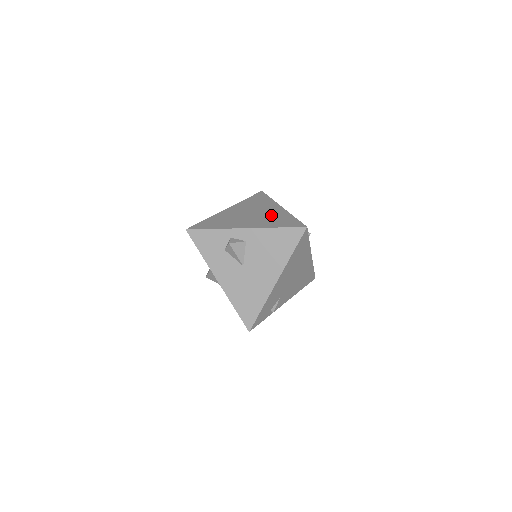
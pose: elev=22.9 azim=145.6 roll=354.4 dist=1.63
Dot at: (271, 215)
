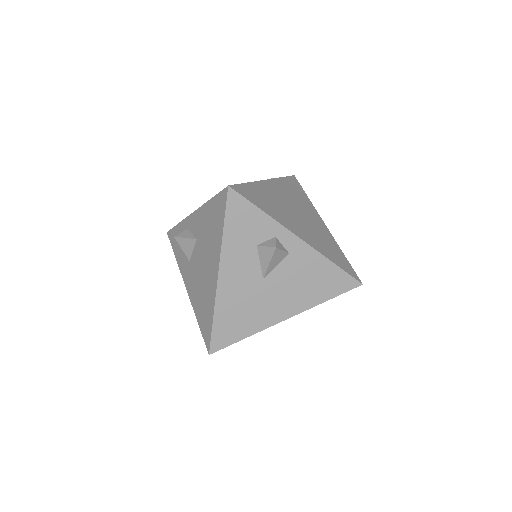
Dot at: (320, 233)
